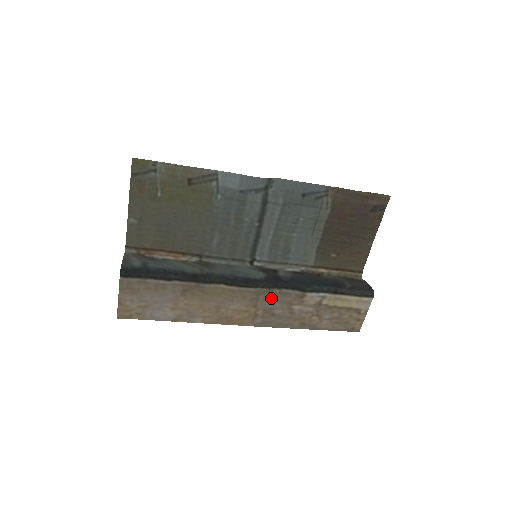
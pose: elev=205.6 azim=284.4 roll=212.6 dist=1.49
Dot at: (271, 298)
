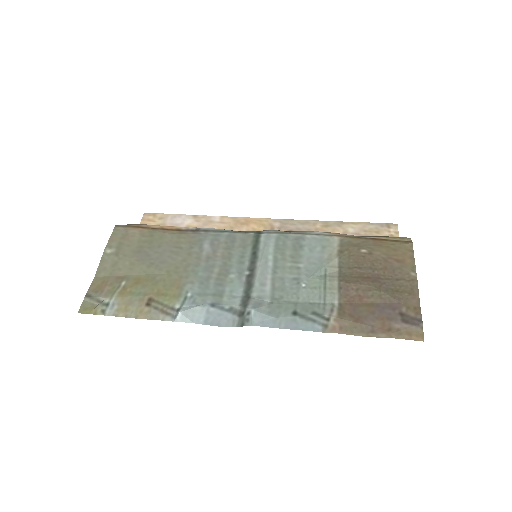
Dot at: occluded
